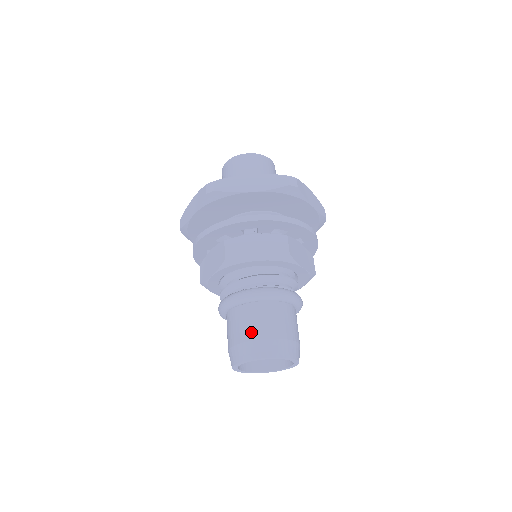
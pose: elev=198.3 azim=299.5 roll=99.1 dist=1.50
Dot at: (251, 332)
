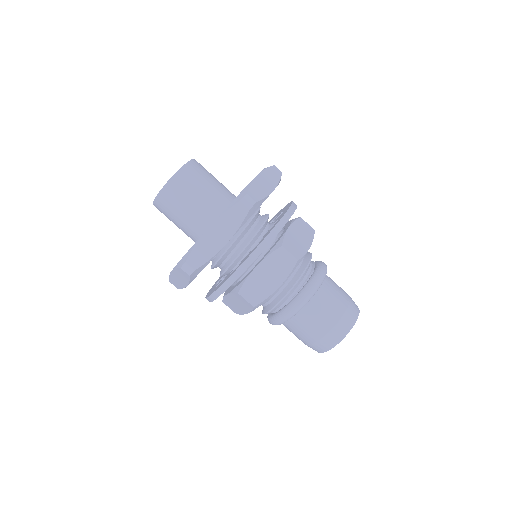
Dot at: (340, 305)
